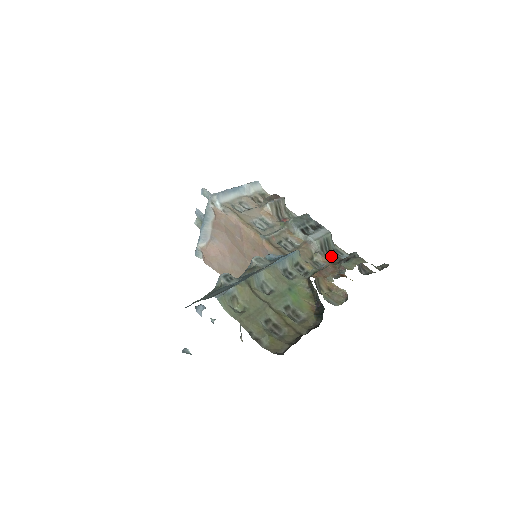
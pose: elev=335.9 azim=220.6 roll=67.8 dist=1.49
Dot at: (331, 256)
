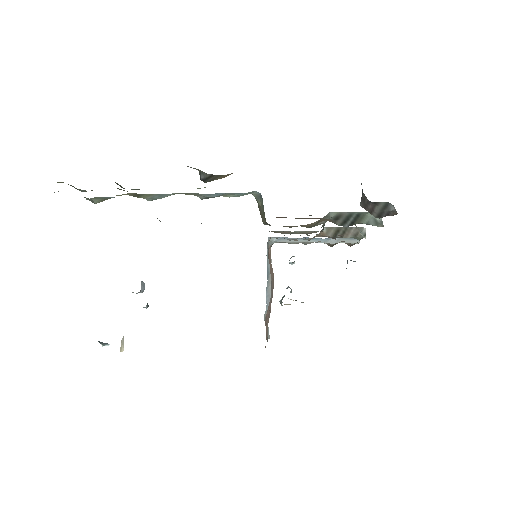
Dot at: occluded
